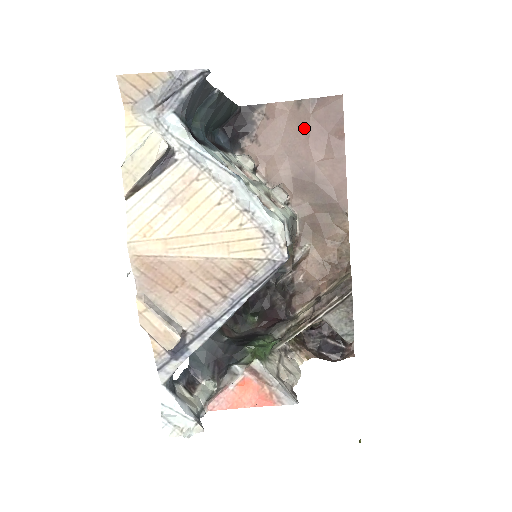
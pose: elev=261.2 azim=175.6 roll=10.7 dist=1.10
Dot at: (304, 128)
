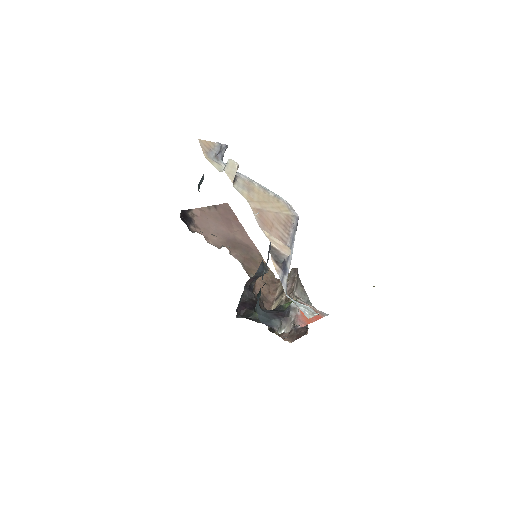
Dot at: (218, 218)
